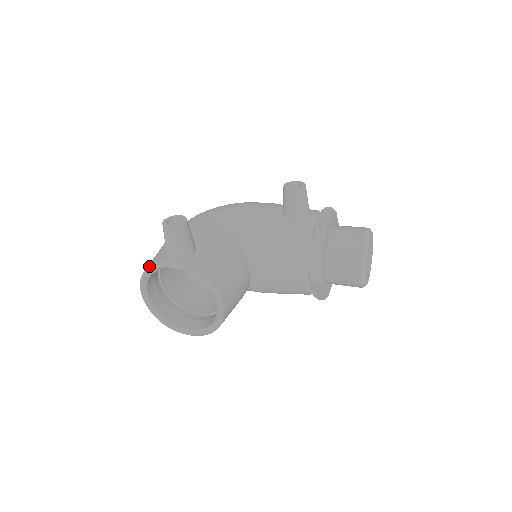
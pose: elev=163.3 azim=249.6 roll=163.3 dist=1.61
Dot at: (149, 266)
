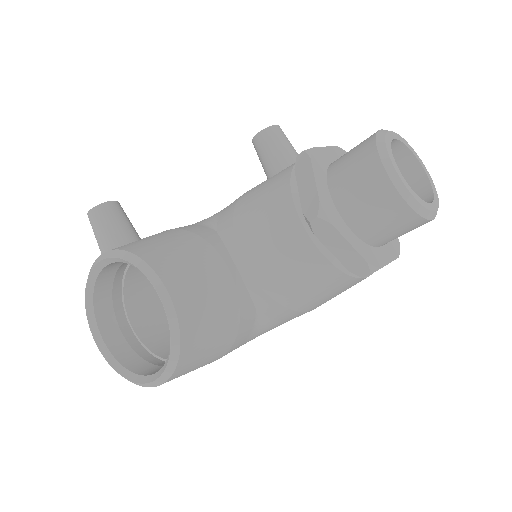
Dot at: occluded
